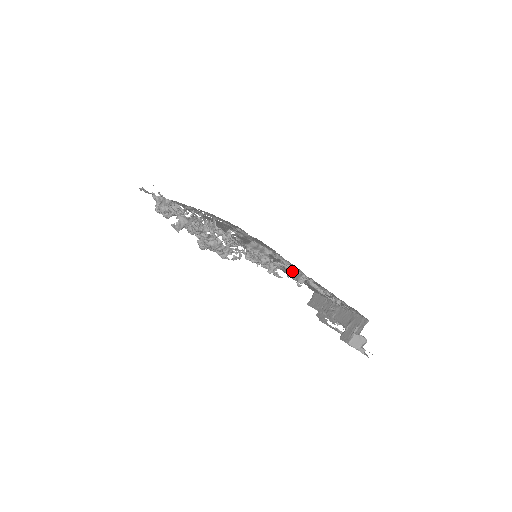
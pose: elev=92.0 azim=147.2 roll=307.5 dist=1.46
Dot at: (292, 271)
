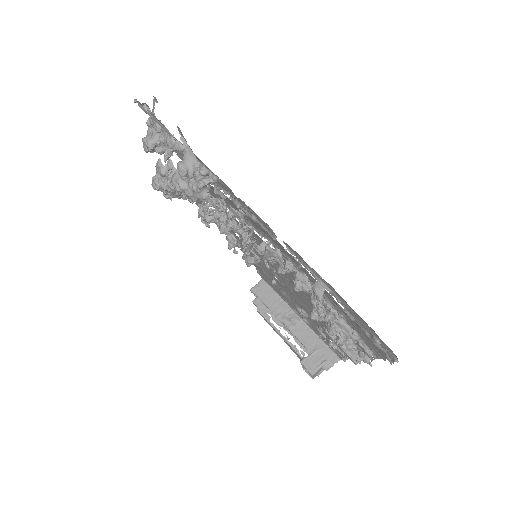
Dot at: occluded
